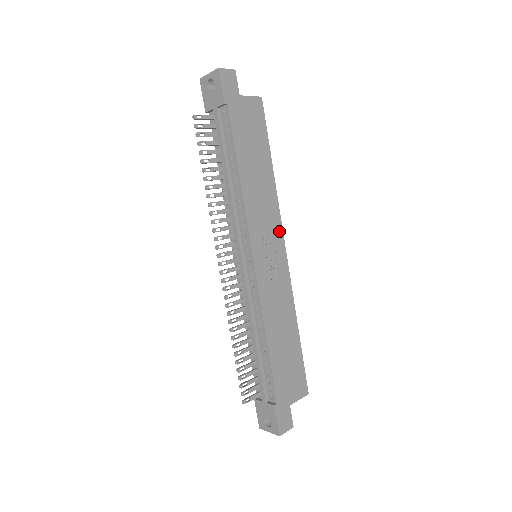
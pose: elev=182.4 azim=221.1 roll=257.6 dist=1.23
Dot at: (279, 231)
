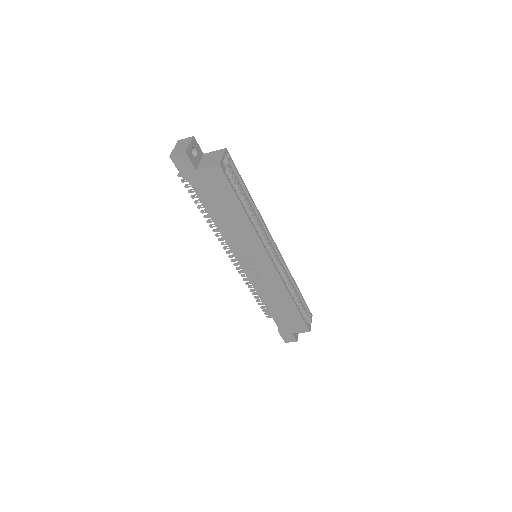
Dot at: (263, 252)
